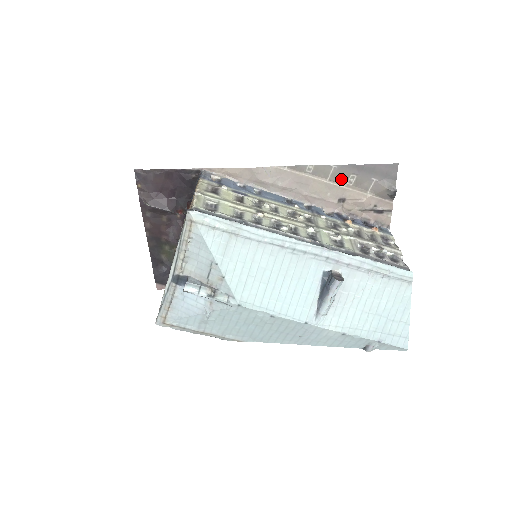
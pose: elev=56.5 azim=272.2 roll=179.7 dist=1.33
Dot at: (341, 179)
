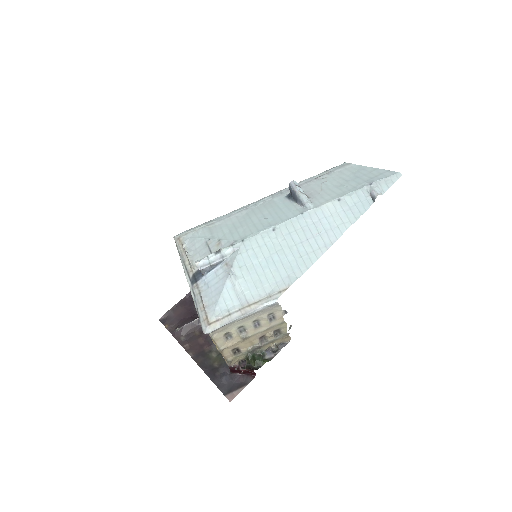
Dot at: occluded
